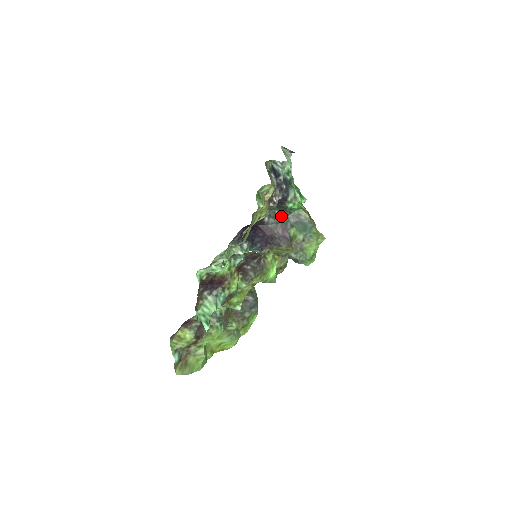
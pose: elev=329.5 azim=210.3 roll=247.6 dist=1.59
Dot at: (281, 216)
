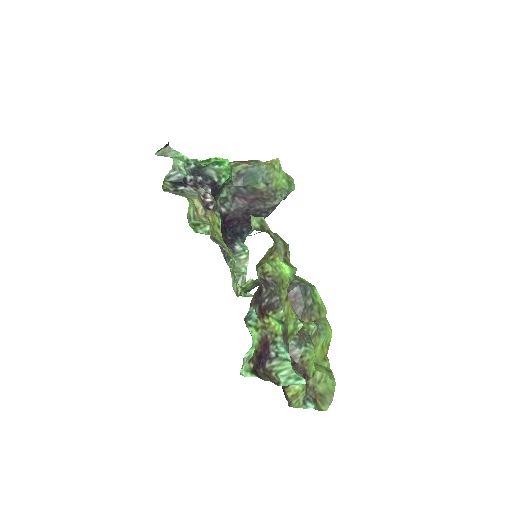
Dot at: (229, 193)
